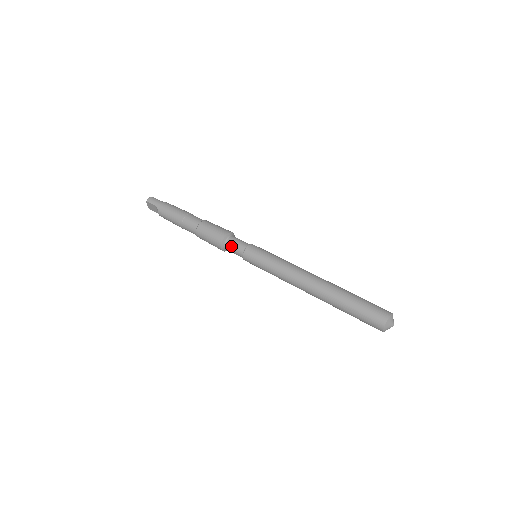
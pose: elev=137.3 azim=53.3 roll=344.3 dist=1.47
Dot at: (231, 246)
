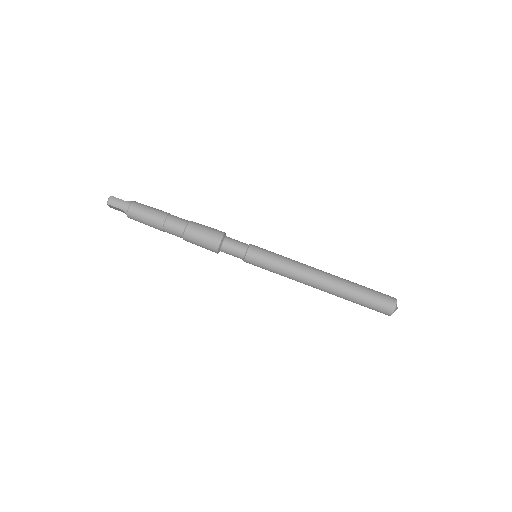
Dot at: (228, 251)
